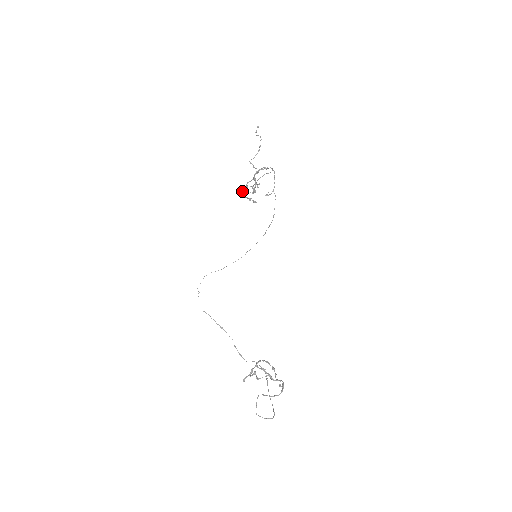
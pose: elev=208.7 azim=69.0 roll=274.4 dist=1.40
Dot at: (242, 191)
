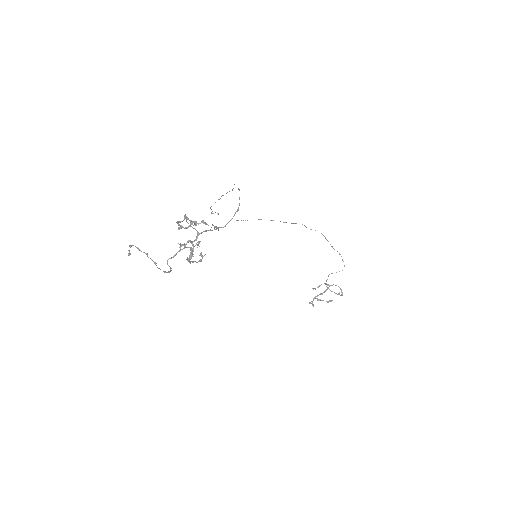
Dot at: occluded
